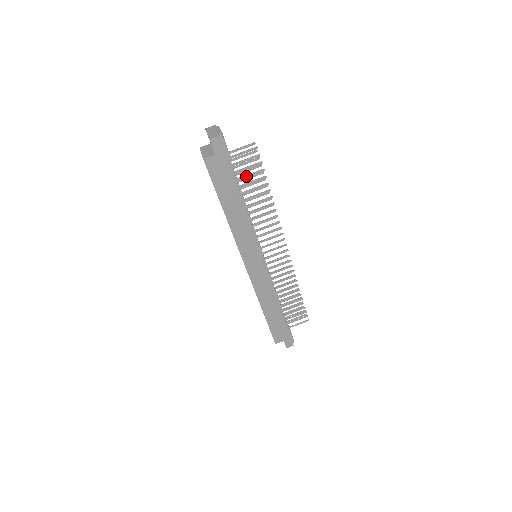
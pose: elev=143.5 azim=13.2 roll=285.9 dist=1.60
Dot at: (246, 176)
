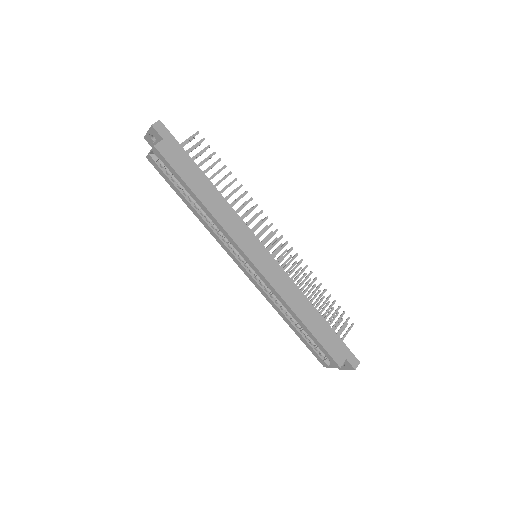
Dot at: (202, 162)
